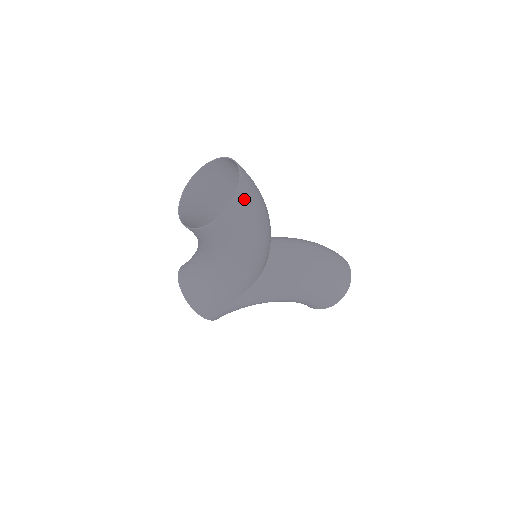
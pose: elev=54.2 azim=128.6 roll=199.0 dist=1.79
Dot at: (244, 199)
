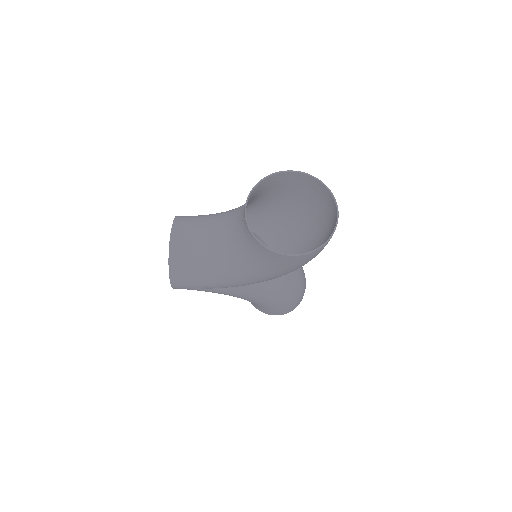
Dot at: occluded
